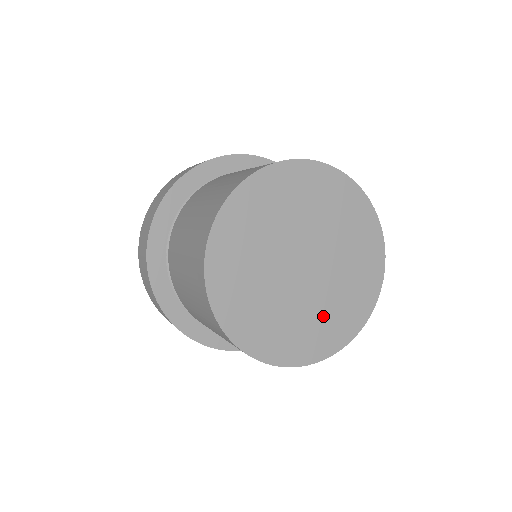
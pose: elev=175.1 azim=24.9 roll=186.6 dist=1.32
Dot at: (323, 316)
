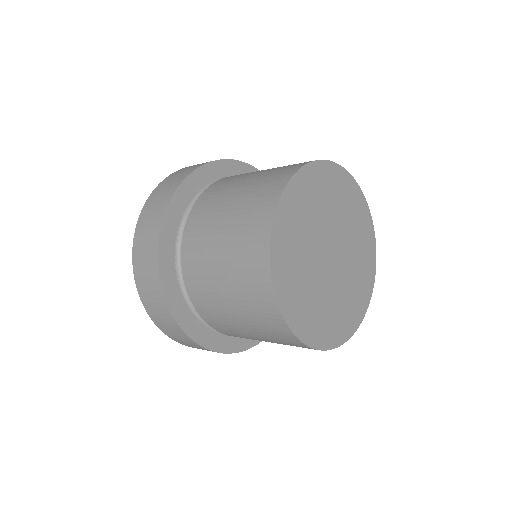
Dot at: (348, 297)
